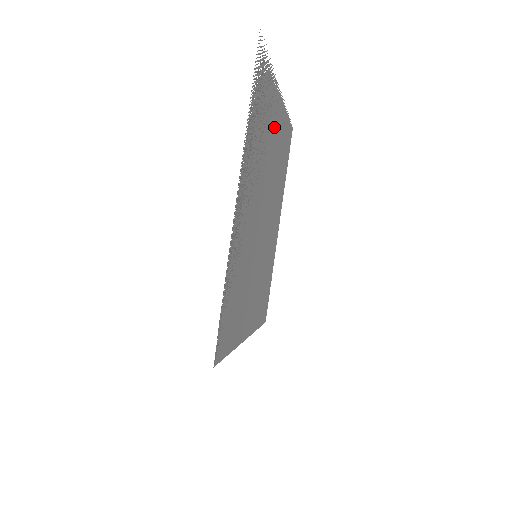
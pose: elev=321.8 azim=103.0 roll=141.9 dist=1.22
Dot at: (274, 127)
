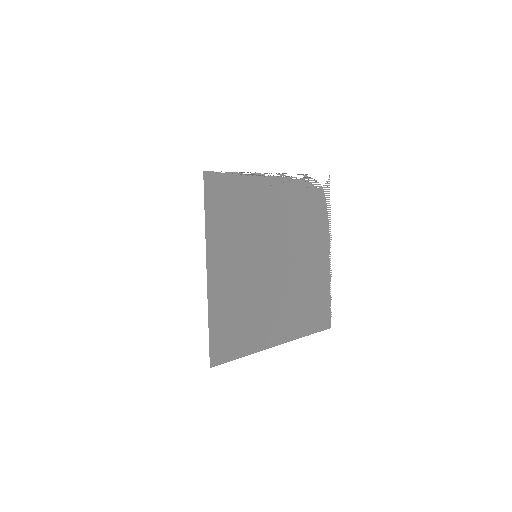
Dot at: (316, 250)
